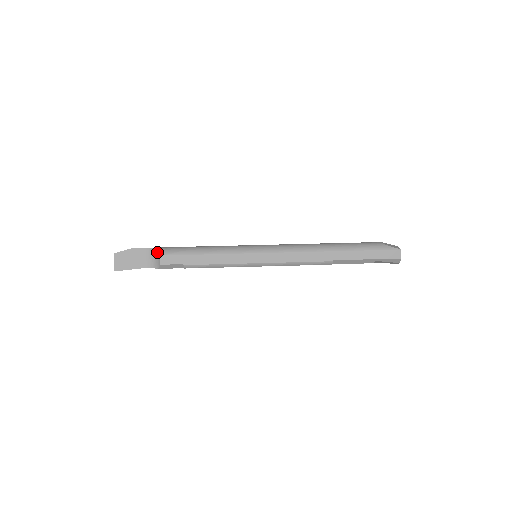
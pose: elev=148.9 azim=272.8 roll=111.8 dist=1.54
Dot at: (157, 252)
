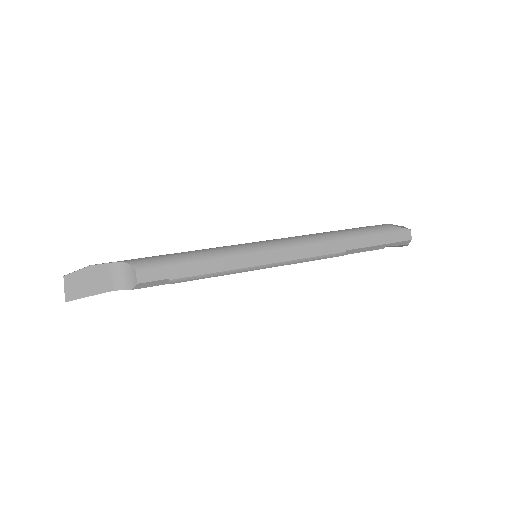
Dot at: (129, 267)
